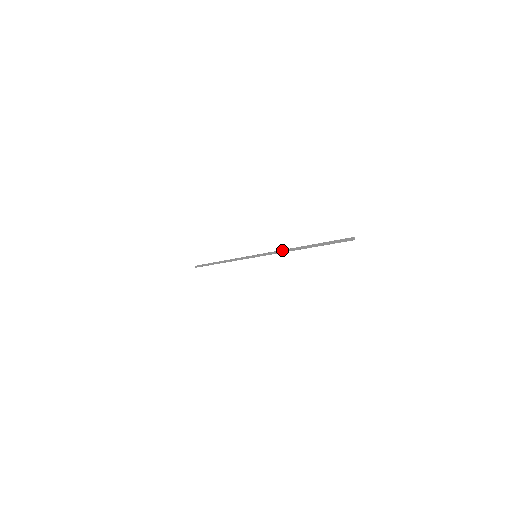
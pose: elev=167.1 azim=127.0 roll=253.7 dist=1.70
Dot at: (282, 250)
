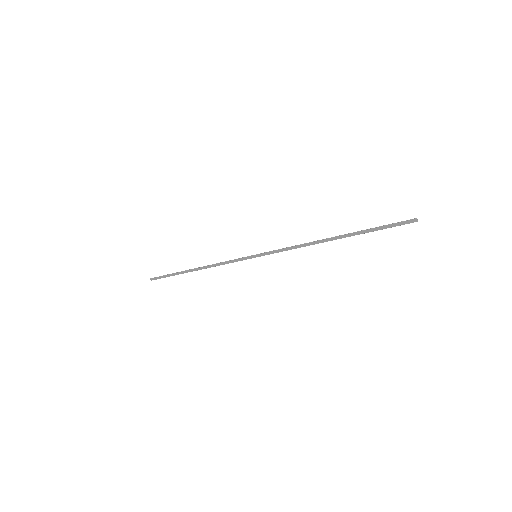
Dot at: (300, 245)
